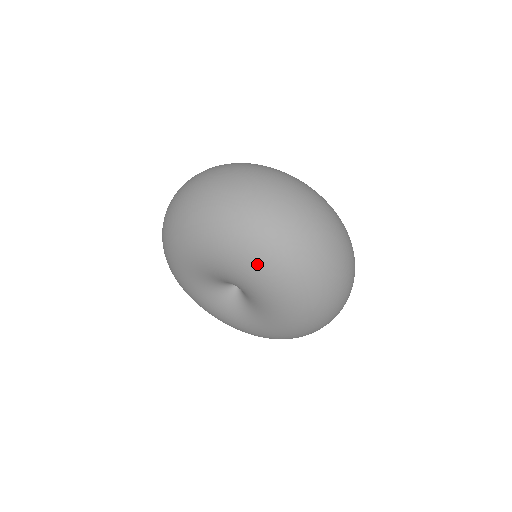
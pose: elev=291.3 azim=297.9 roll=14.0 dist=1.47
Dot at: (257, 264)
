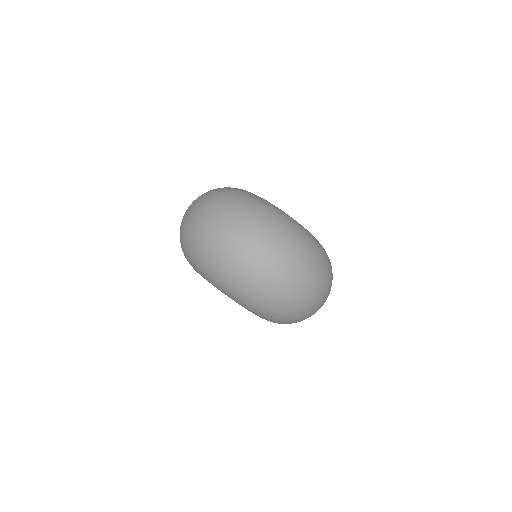
Dot at: (238, 298)
